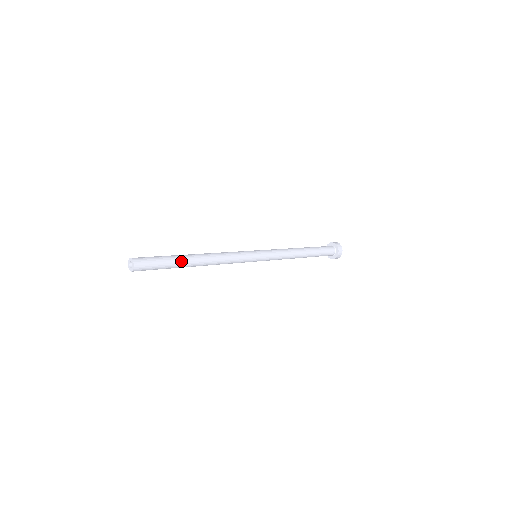
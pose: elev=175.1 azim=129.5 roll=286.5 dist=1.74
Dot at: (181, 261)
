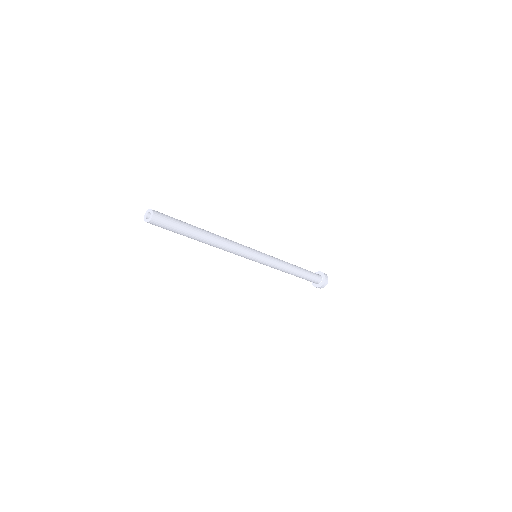
Dot at: (193, 234)
